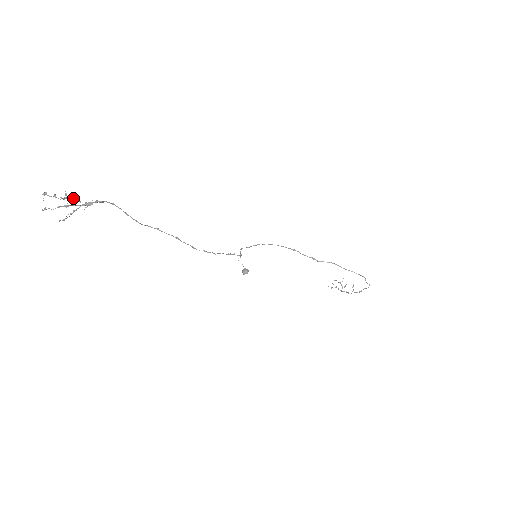
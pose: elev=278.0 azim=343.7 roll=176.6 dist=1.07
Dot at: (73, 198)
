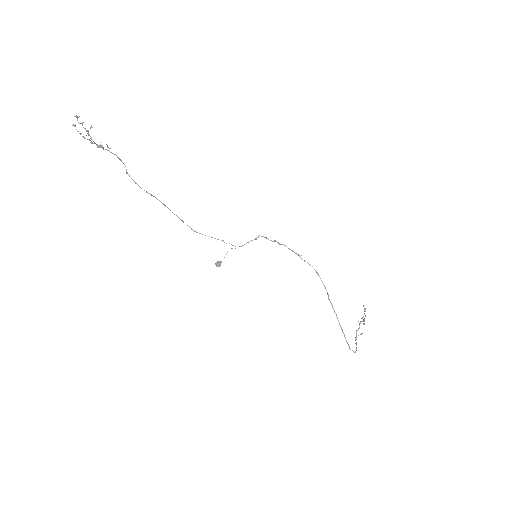
Dot at: occluded
